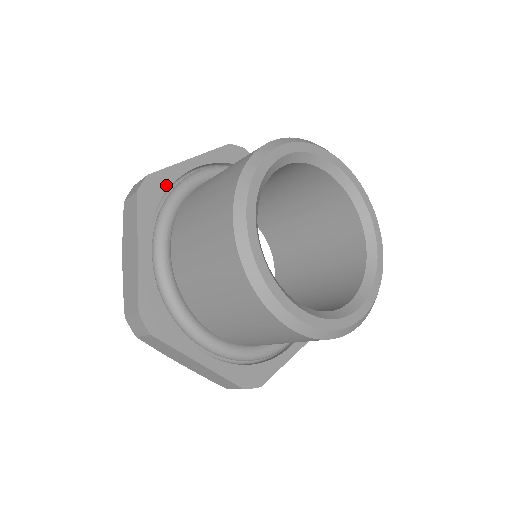
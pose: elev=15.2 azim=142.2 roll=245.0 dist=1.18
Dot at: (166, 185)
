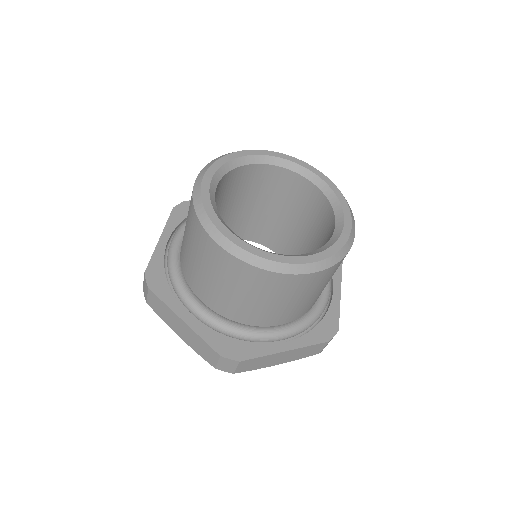
Dot at: (161, 268)
